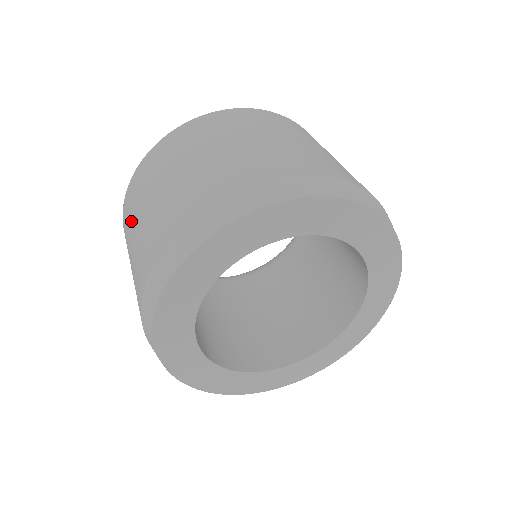
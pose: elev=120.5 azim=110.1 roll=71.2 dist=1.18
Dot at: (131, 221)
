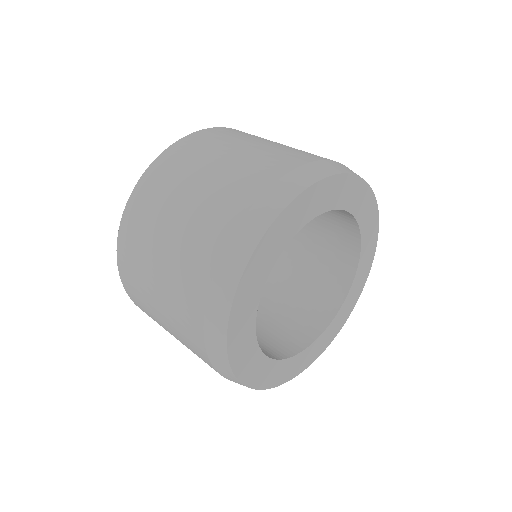
Dot at: occluded
